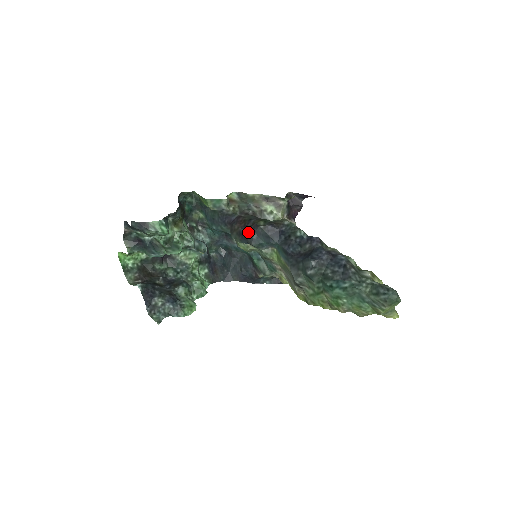
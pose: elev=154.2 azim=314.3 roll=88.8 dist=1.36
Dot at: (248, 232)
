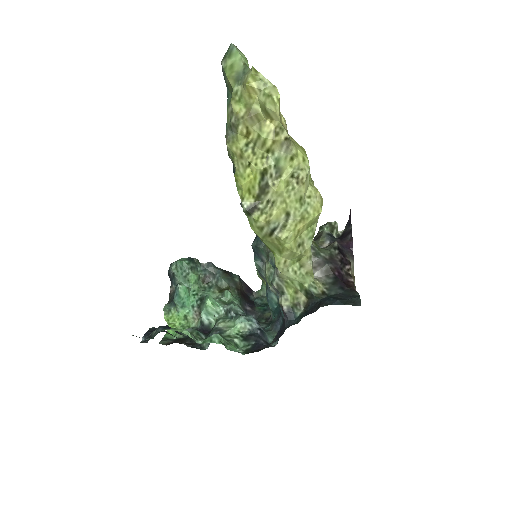
Dot at: occluded
